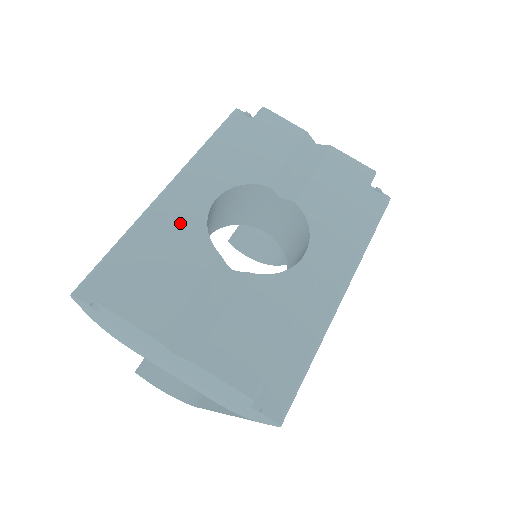
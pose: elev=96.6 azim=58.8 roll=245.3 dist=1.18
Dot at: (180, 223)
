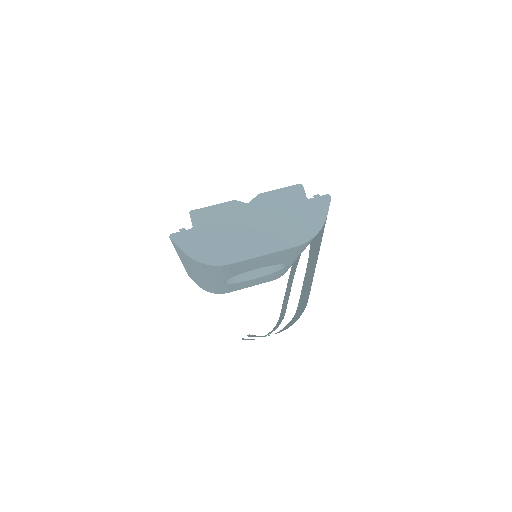
Dot at: occluded
